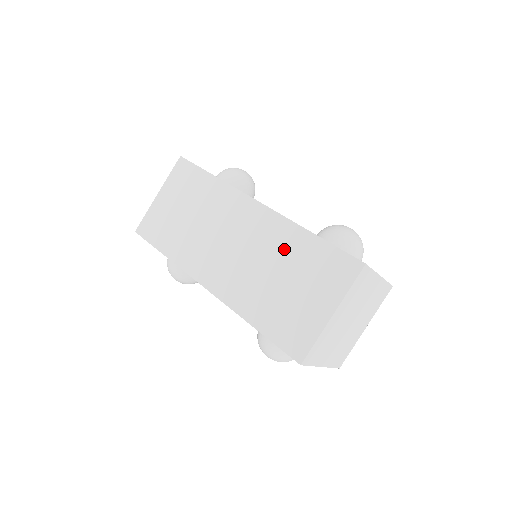
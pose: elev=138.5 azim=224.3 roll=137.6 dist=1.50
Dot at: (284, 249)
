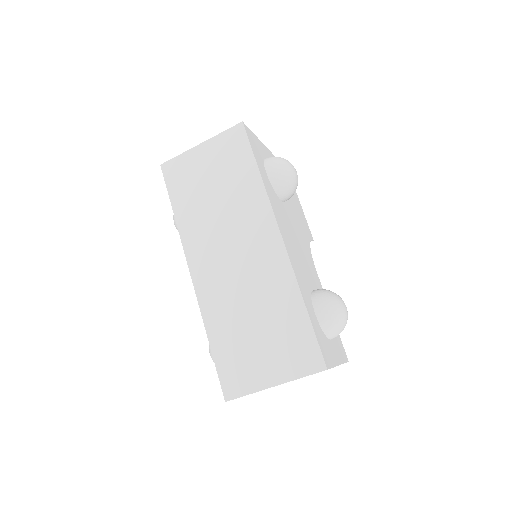
Dot at: (274, 299)
